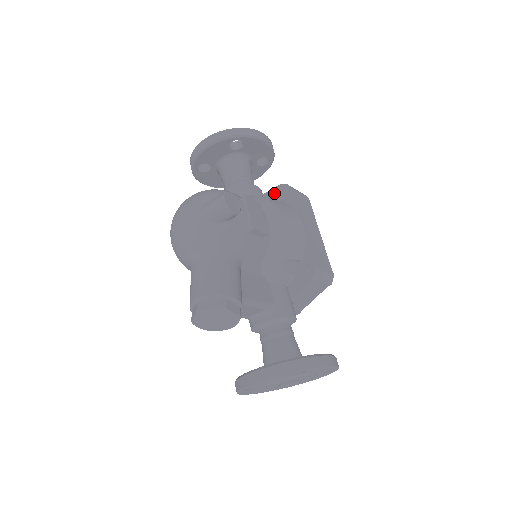
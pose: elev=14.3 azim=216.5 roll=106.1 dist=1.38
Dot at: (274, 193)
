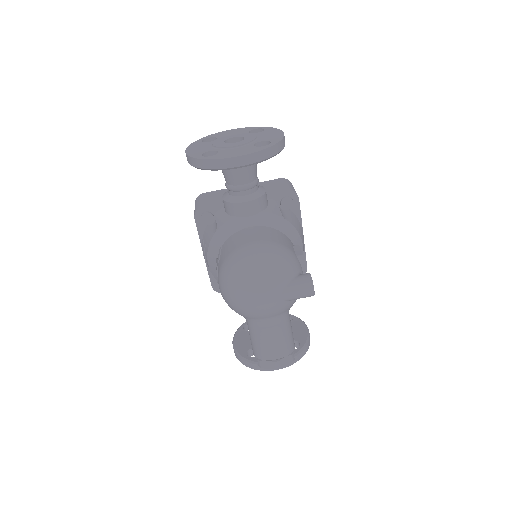
Dot at: (279, 197)
